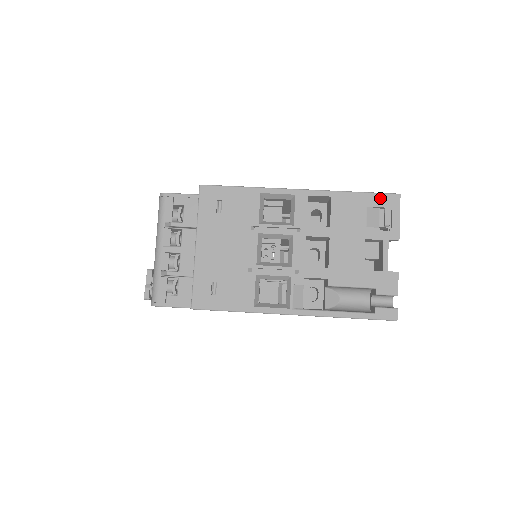
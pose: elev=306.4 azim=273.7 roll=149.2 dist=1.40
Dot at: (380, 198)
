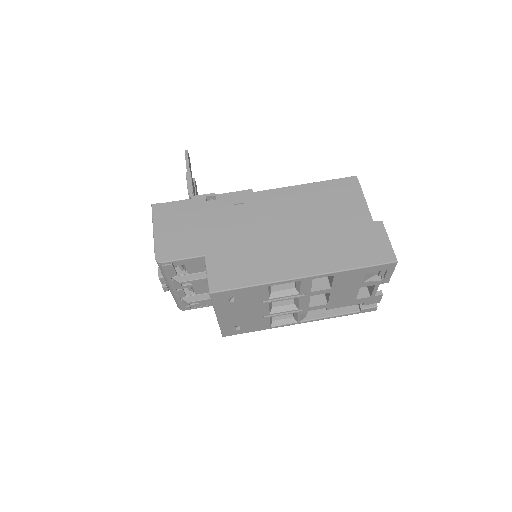
Dot at: (378, 268)
